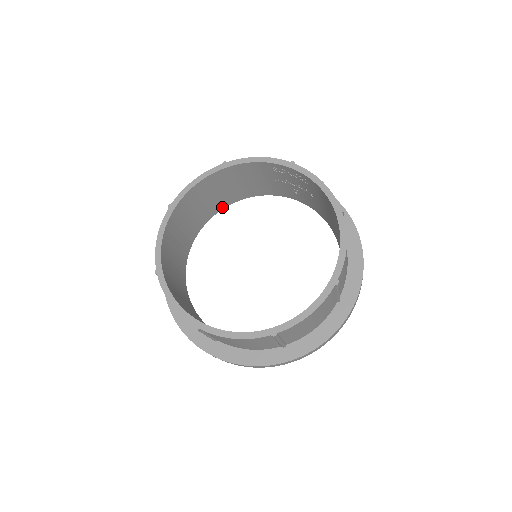
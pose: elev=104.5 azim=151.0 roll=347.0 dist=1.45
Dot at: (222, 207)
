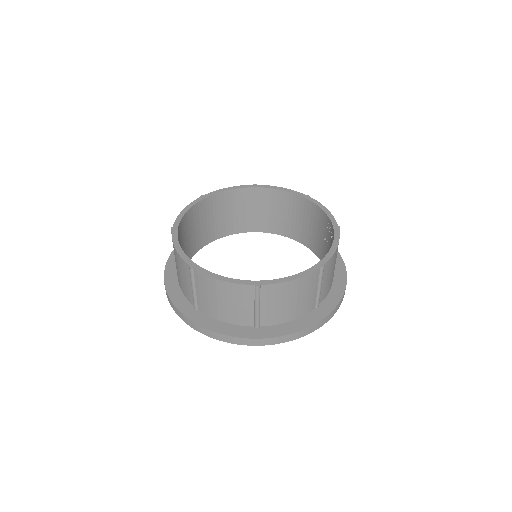
Dot at: (286, 234)
